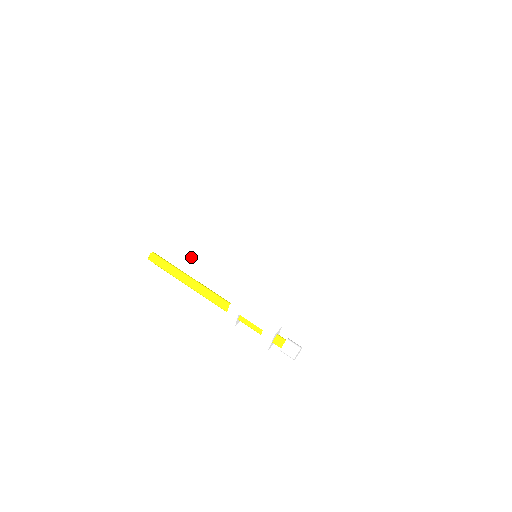
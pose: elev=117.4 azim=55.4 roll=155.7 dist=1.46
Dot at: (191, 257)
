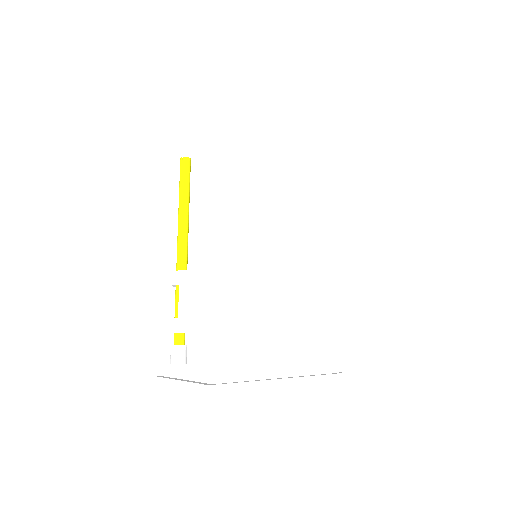
Dot at: (206, 201)
